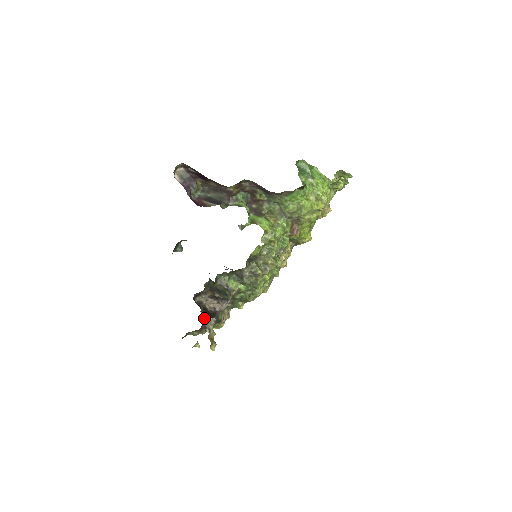
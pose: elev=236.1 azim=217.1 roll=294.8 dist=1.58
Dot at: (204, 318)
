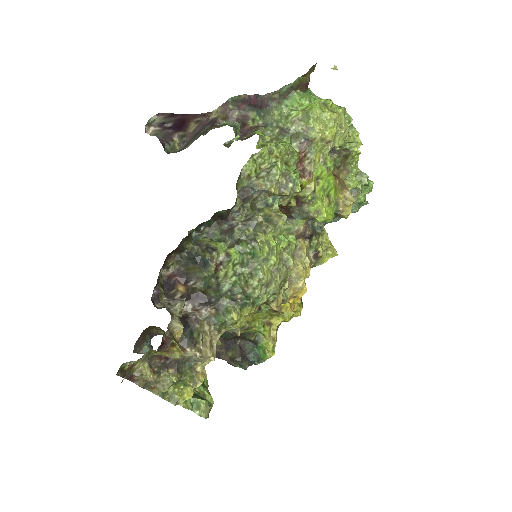
Dot at: (164, 301)
